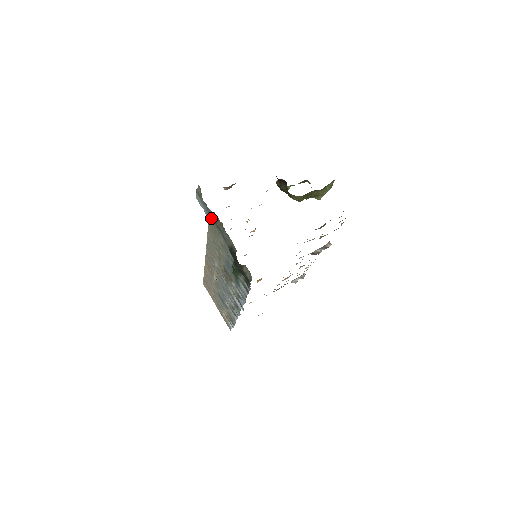
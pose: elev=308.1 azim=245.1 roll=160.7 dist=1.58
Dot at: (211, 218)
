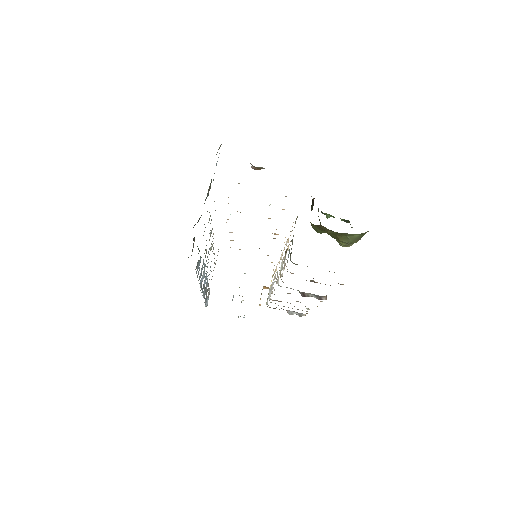
Dot at: occluded
